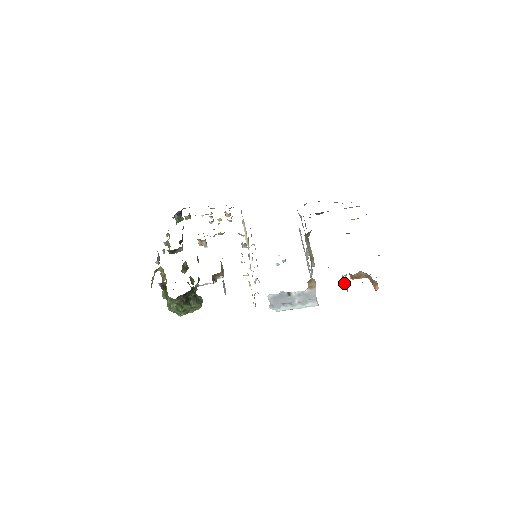
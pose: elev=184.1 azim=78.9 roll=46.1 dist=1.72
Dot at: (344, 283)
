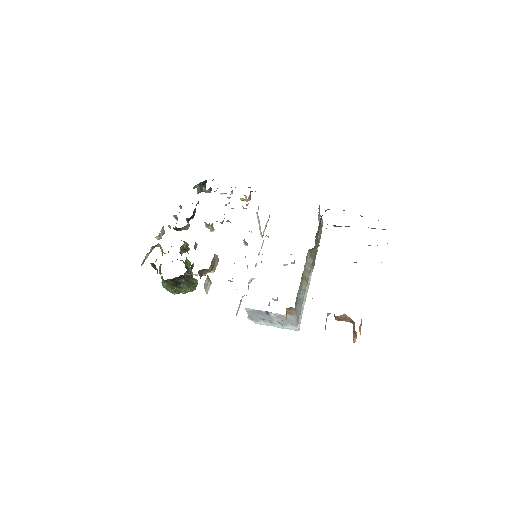
Dot at: occluded
